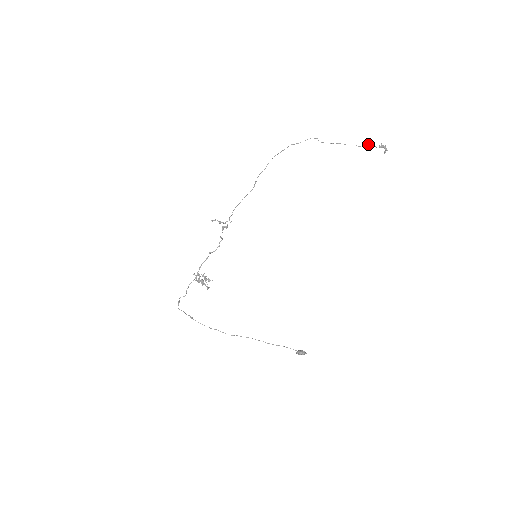
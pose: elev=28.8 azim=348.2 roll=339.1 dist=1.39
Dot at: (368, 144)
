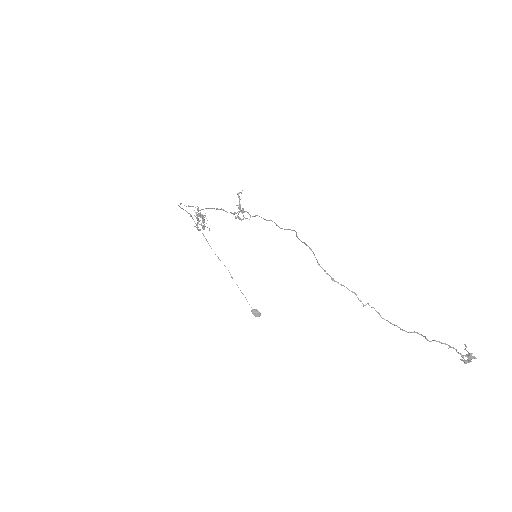
Dot at: (446, 344)
